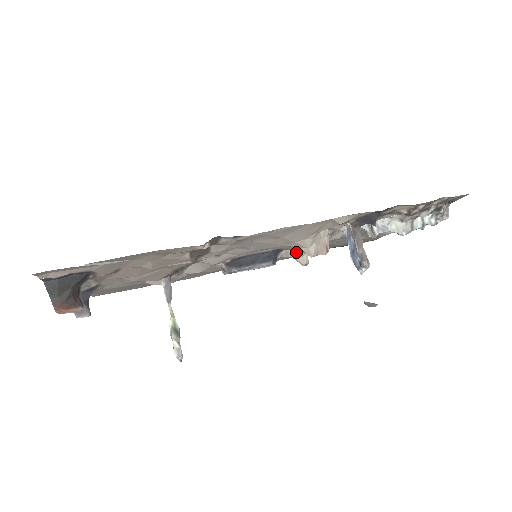
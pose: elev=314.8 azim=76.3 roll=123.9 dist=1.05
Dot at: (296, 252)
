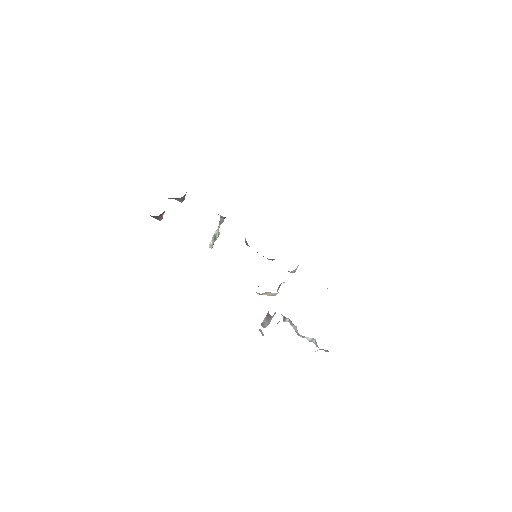
Dot at: occluded
